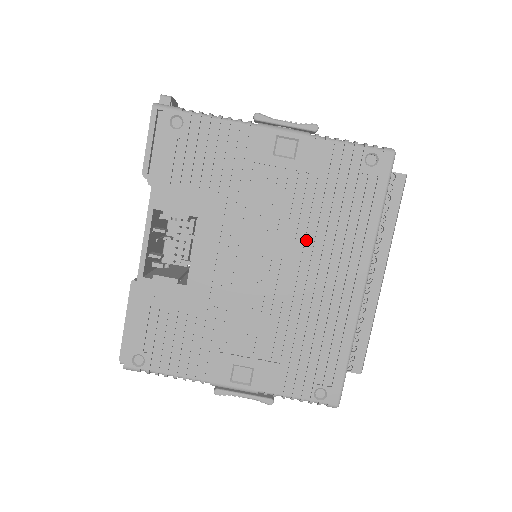
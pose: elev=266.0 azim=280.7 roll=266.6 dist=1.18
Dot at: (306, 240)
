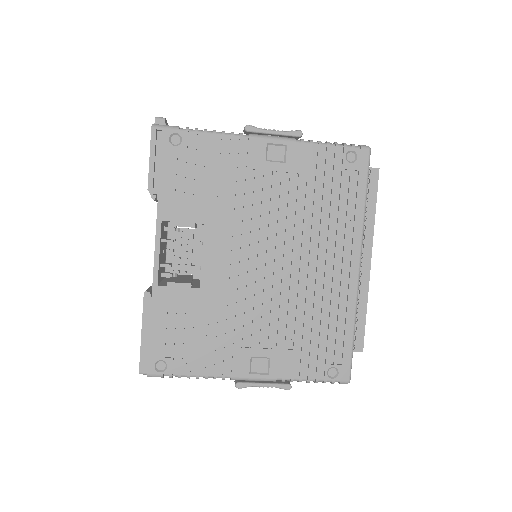
Dot at: (303, 234)
